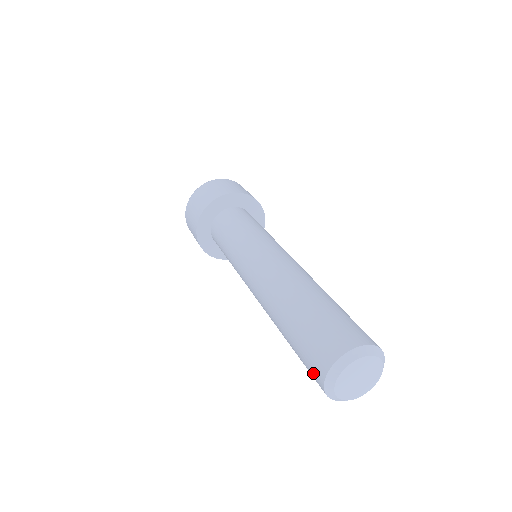
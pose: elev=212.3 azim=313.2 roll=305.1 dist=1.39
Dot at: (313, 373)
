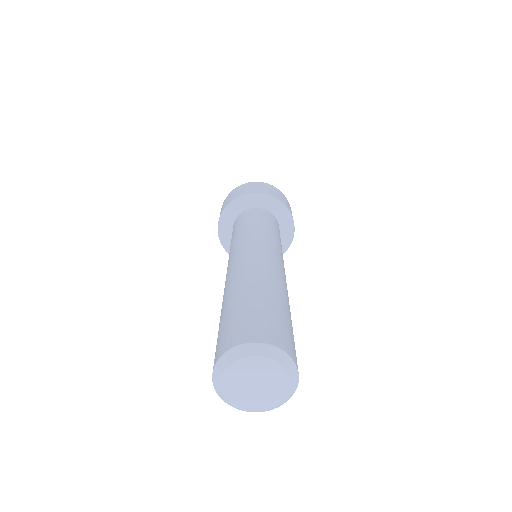
Dot at: occluded
